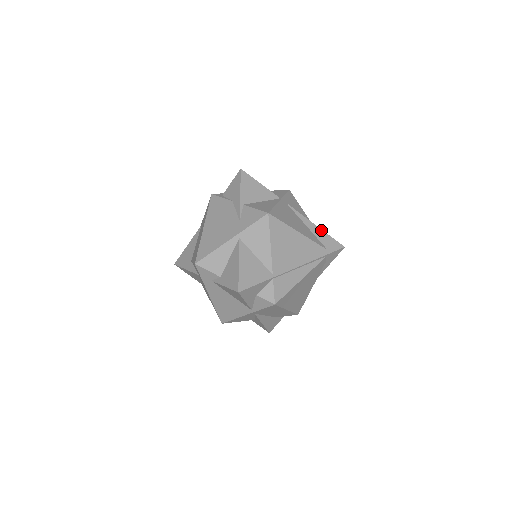
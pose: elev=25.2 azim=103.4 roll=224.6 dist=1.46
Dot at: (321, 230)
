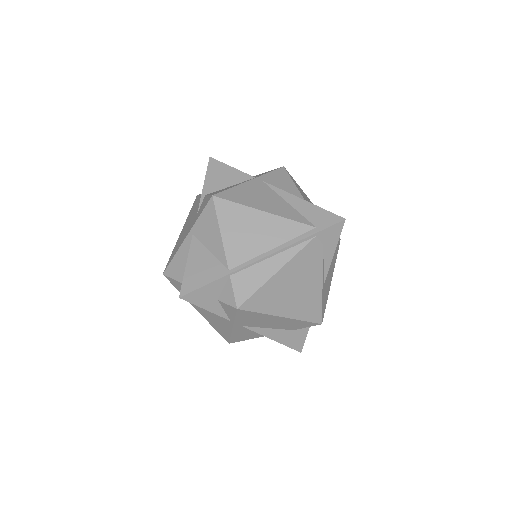
Dot at: (310, 204)
